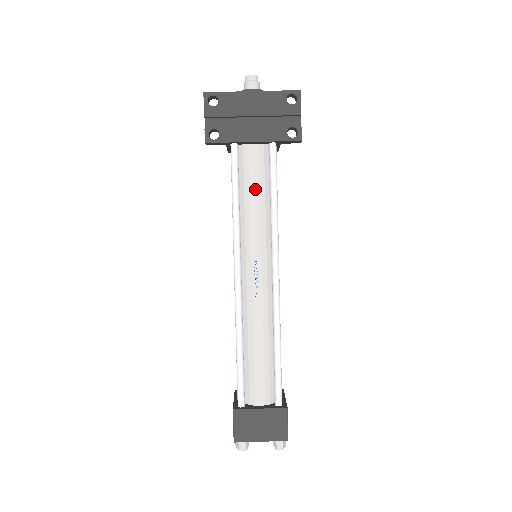
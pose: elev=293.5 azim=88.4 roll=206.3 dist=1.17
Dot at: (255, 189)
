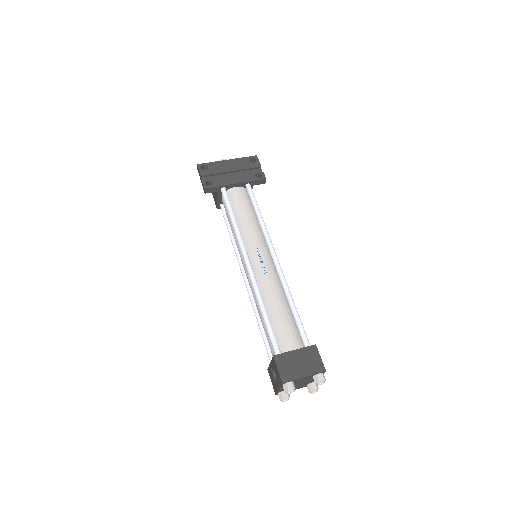
Dot at: (244, 210)
